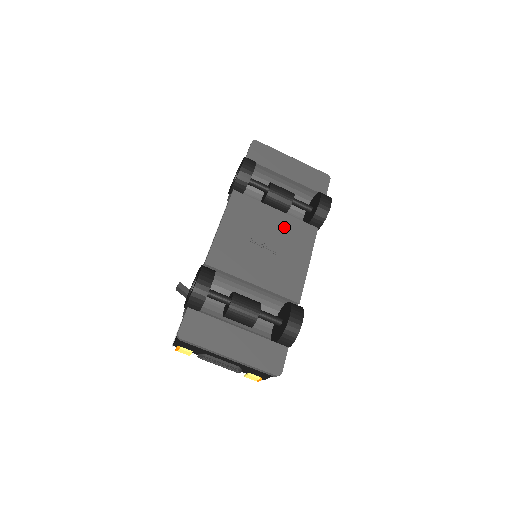
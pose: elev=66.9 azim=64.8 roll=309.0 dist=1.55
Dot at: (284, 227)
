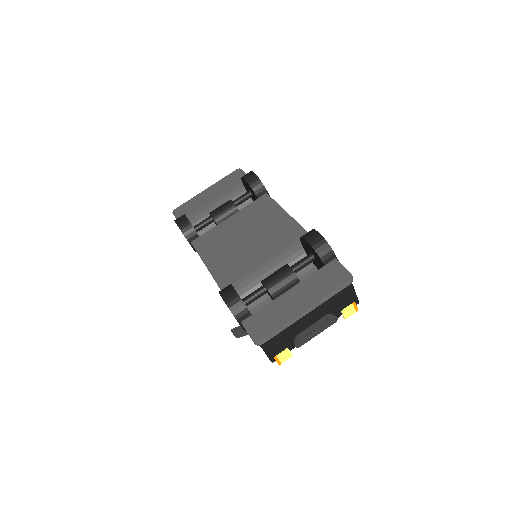
Dot at: (245, 218)
